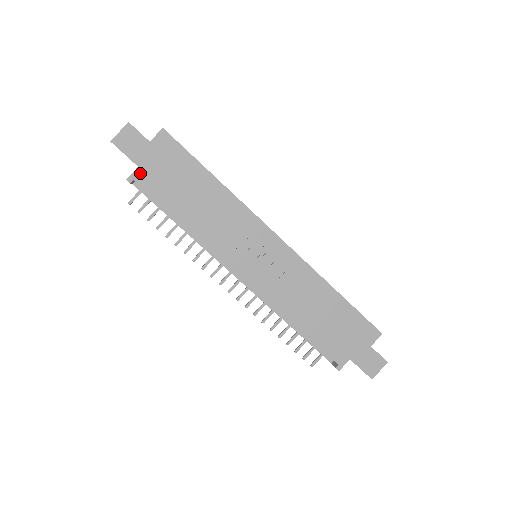
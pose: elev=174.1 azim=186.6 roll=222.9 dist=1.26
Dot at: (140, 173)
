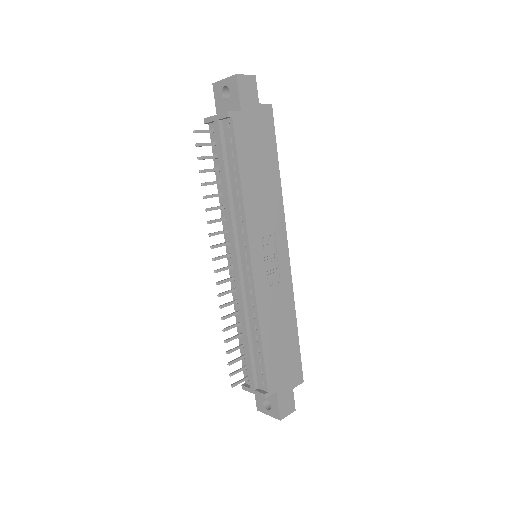
Dot at: (239, 117)
